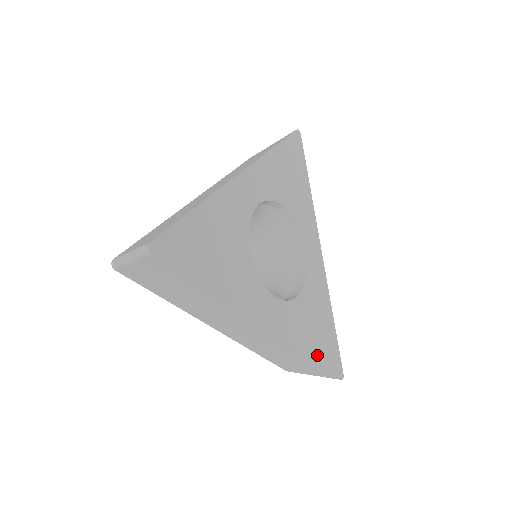
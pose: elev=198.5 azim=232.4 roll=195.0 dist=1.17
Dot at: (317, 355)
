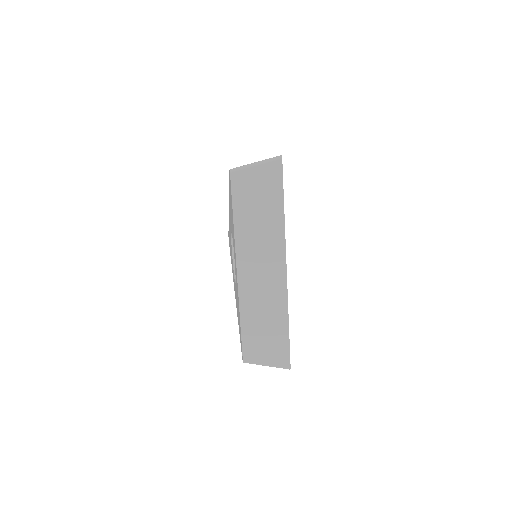
Dot at: occluded
